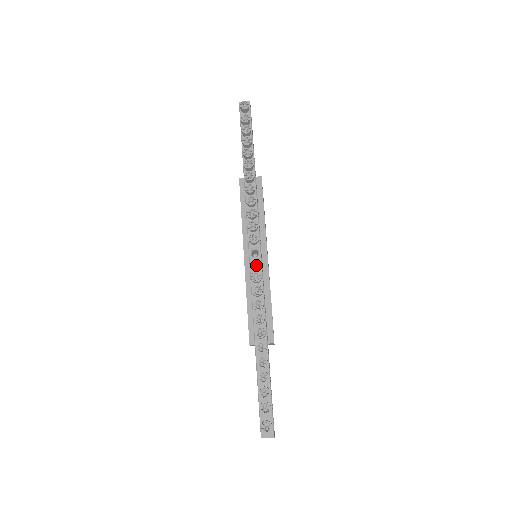
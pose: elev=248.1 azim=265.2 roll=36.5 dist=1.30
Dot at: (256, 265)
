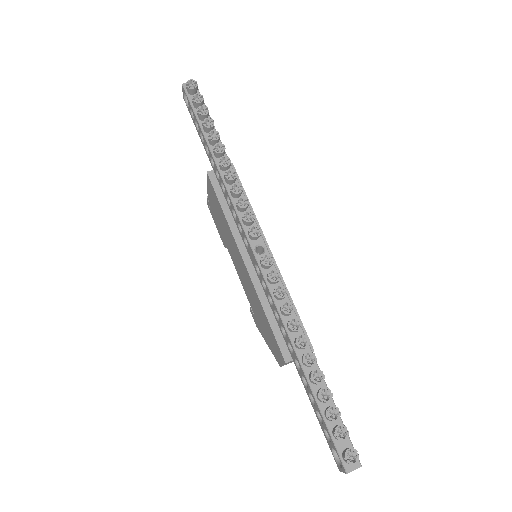
Dot at: (268, 262)
